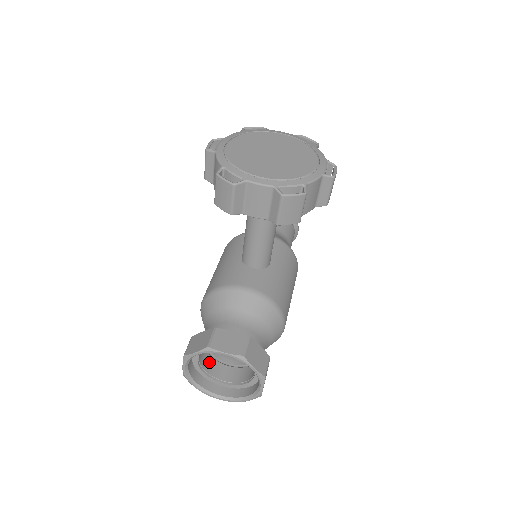
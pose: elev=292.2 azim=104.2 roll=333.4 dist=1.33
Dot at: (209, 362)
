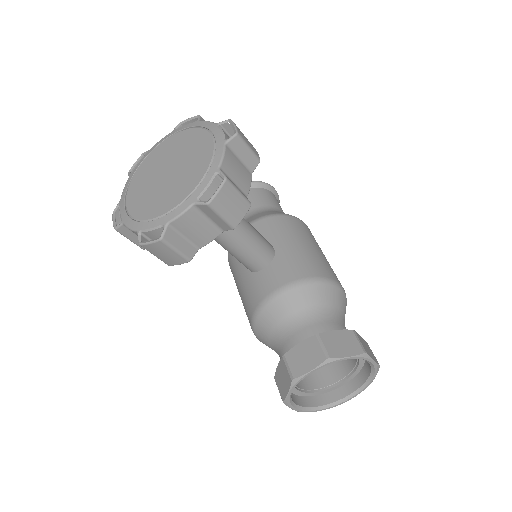
Dot at: (311, 378)
